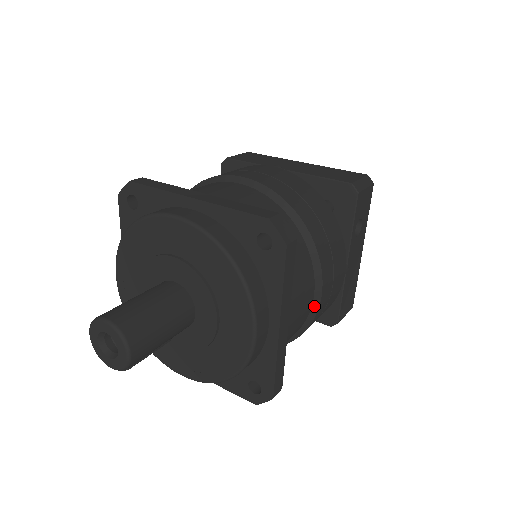
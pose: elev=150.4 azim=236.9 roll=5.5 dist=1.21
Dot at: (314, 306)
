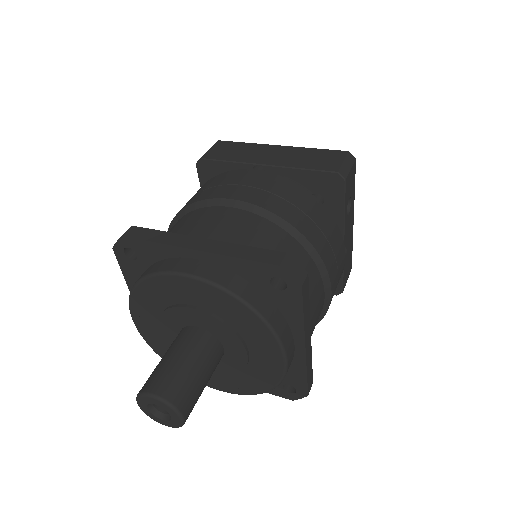
Dot at: (326, 303)
